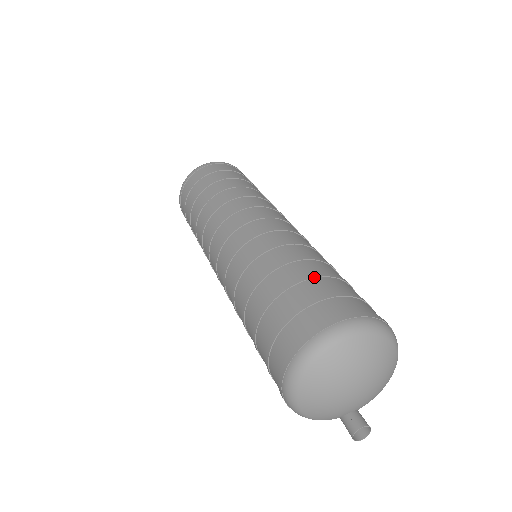
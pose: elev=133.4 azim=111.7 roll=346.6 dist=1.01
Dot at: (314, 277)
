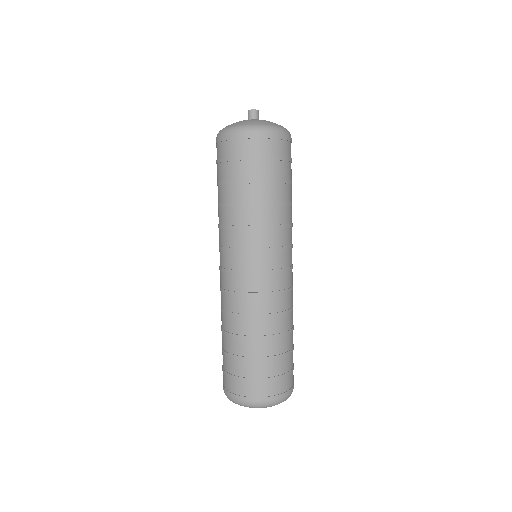
Dot at: (263, 361)
